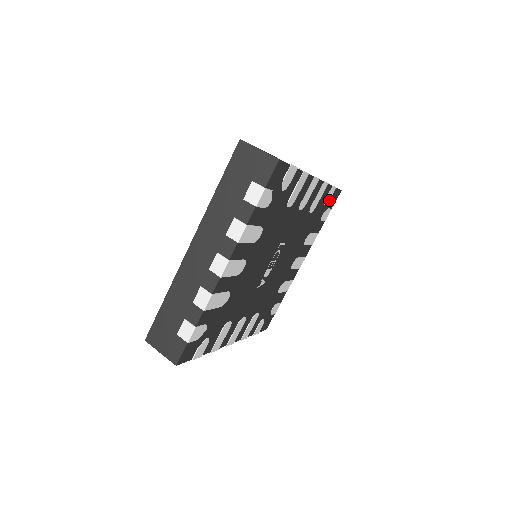
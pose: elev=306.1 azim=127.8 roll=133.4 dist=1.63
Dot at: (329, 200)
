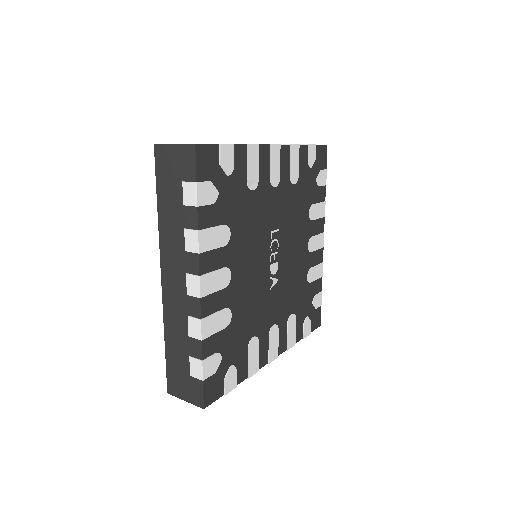
Dot at: (315, 161)
